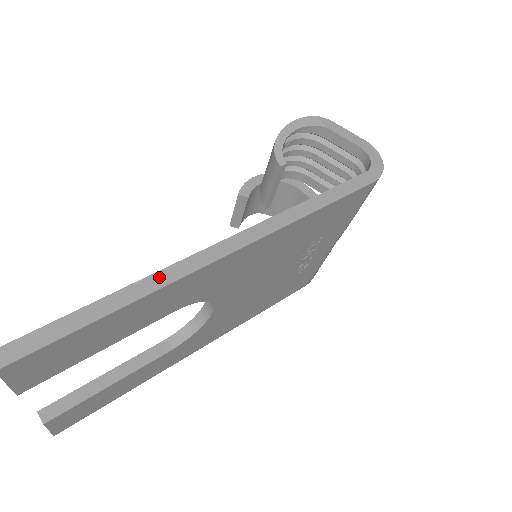
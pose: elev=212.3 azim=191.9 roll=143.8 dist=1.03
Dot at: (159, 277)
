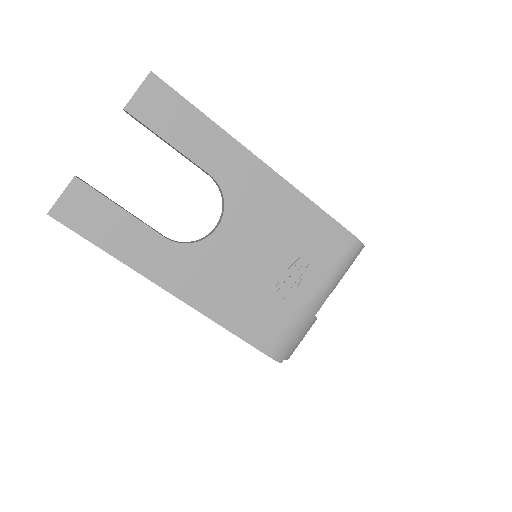
Dot at: (228, 134)
